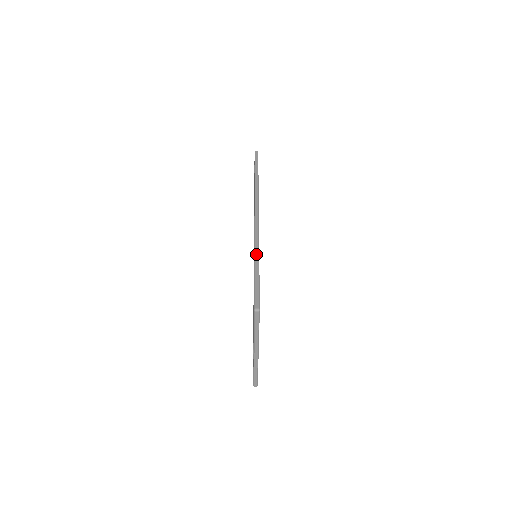
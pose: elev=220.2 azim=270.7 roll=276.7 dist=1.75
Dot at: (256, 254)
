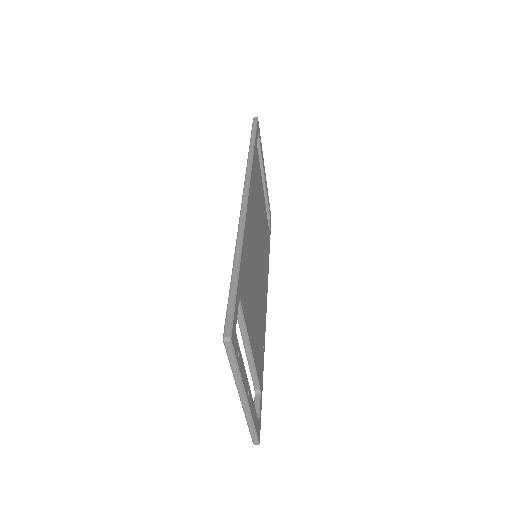
Dot at: (237, 251)
